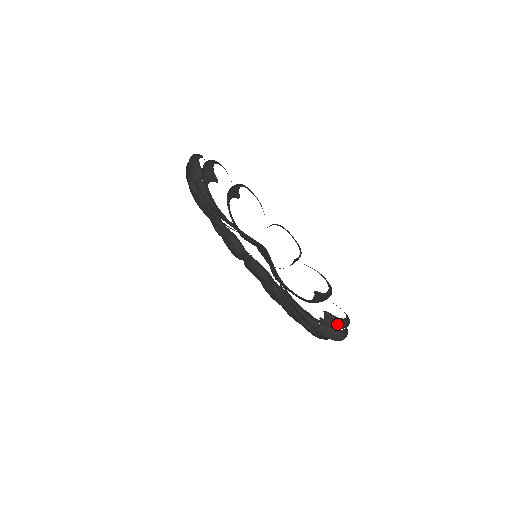
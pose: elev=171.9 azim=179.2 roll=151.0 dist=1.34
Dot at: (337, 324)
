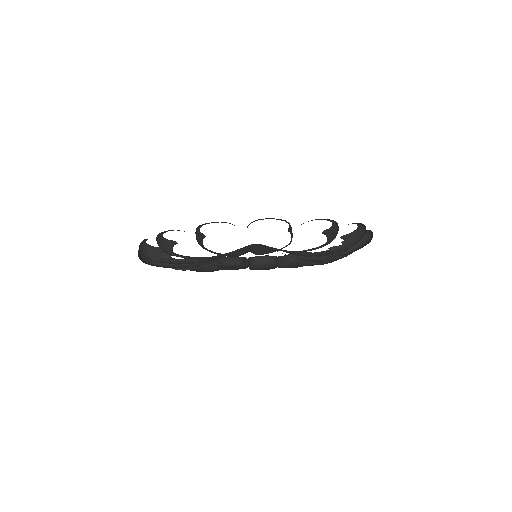
Dot at: (359, 241)
